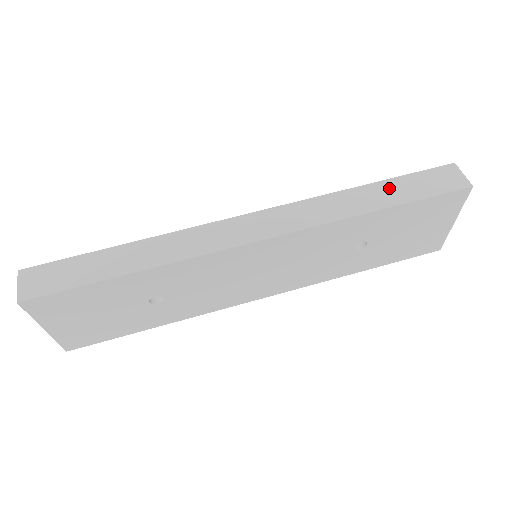
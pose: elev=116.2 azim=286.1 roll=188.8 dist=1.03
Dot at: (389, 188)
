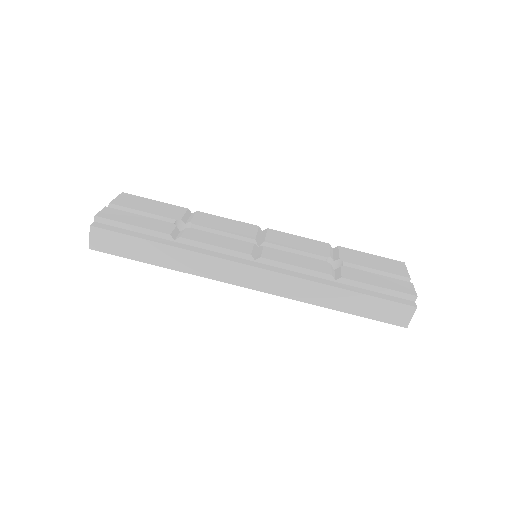
Dot at: (355, 300)
